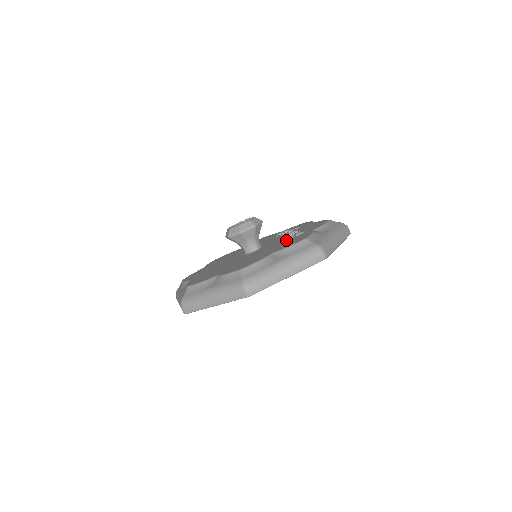
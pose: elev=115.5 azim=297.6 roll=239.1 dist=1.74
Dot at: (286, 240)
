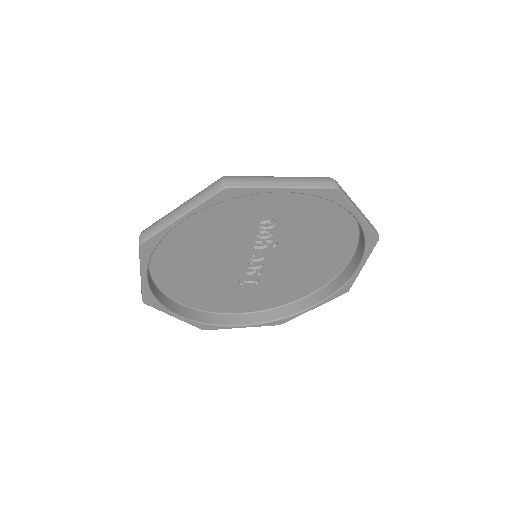
Dot at: occluded
